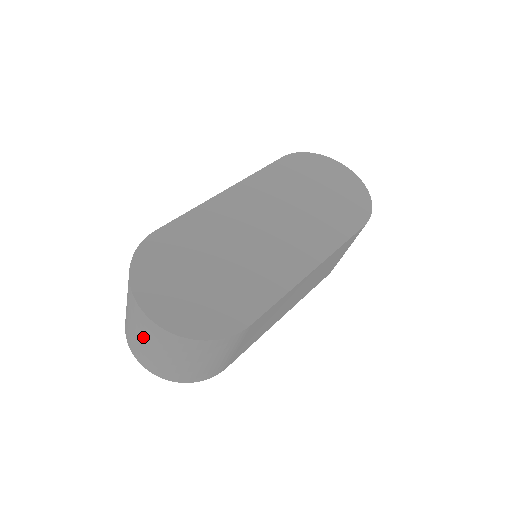
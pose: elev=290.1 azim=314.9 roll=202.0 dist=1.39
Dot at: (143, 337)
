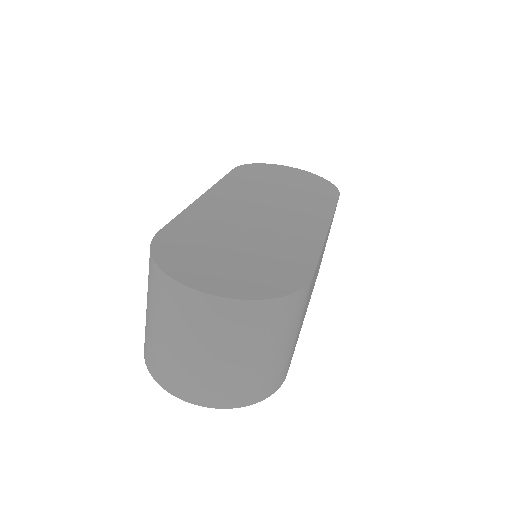
Dot at: (199, 342)
